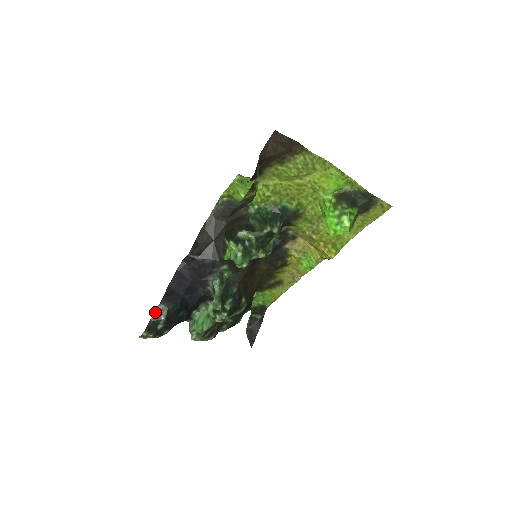
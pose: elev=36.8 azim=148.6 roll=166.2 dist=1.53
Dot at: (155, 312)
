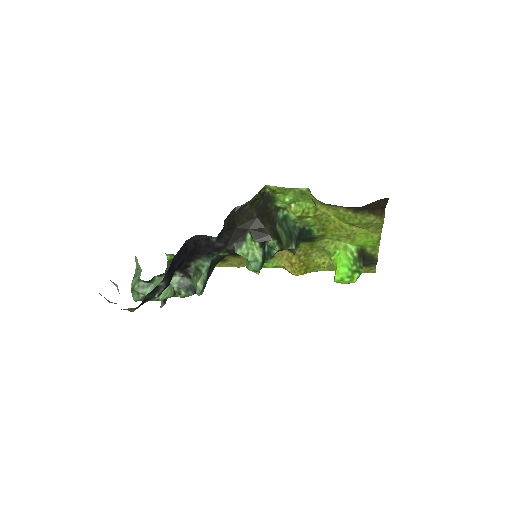
Dot at: (154, 288)
